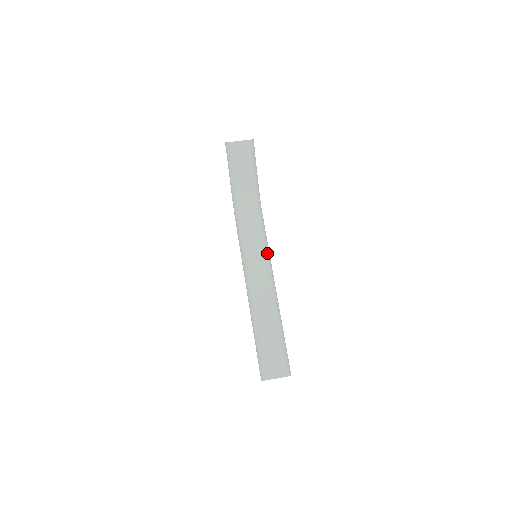
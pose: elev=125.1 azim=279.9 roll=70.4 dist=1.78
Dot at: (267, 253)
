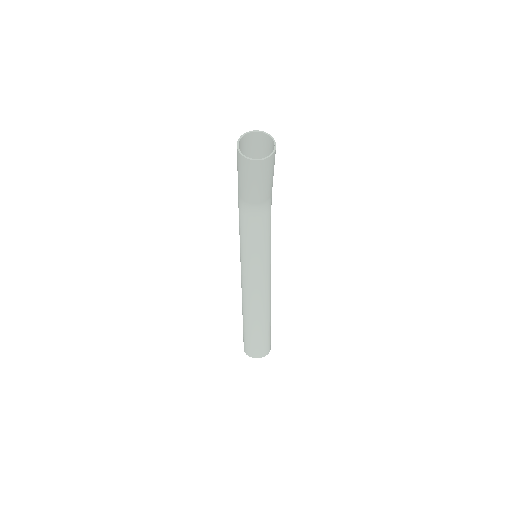
Dot at: (268, 258)
